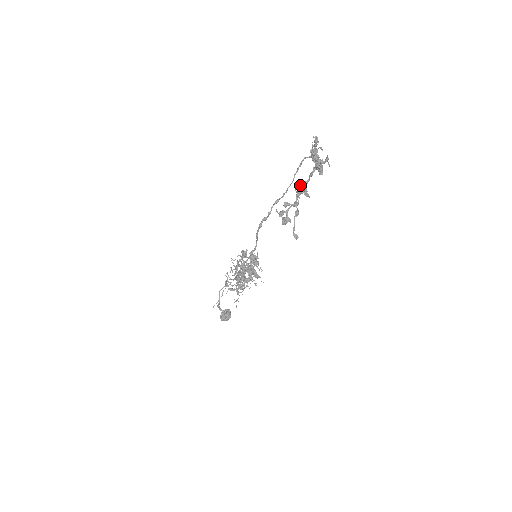
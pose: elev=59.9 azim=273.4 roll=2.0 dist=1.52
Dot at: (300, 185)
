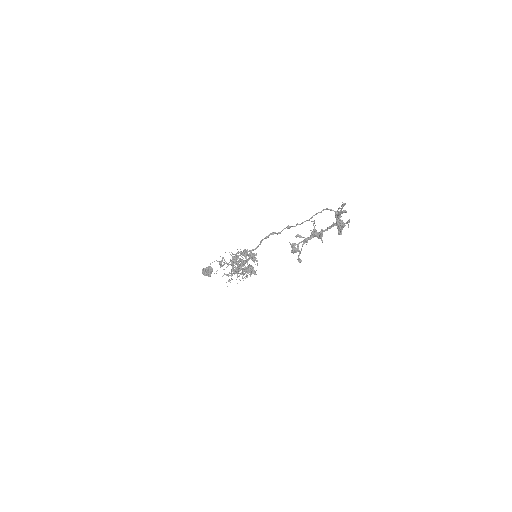
Dot at: occluded
